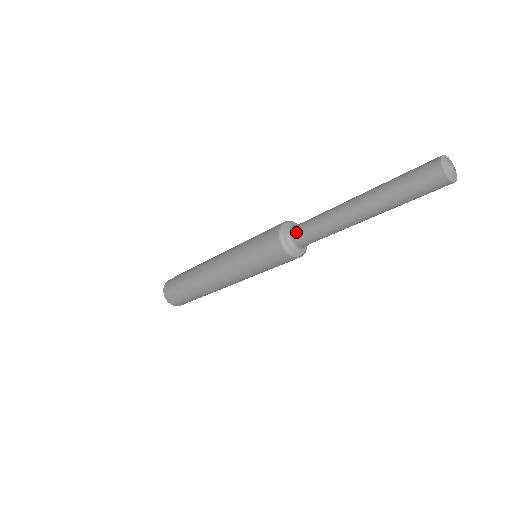
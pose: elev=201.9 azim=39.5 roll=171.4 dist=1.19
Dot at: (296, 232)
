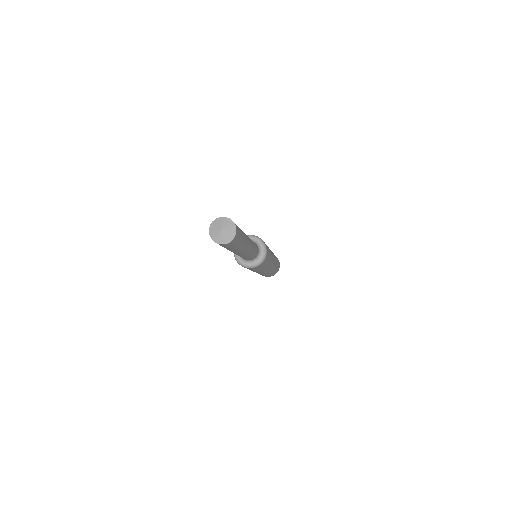
Dot at: occluded
